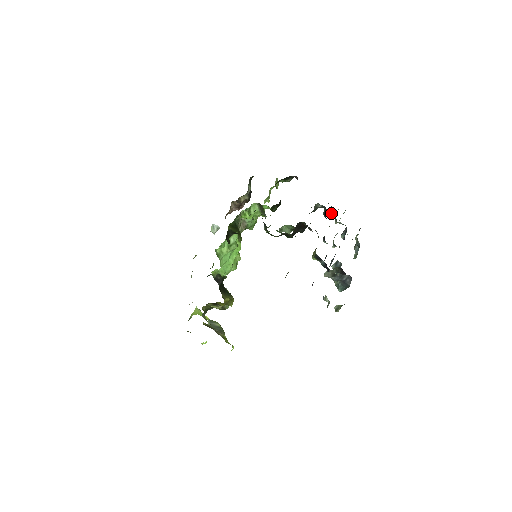
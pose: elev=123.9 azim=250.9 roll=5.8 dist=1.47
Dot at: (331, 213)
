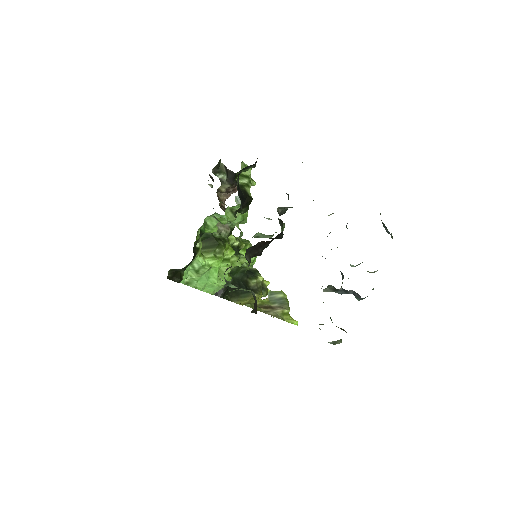
Dot at: occluded
